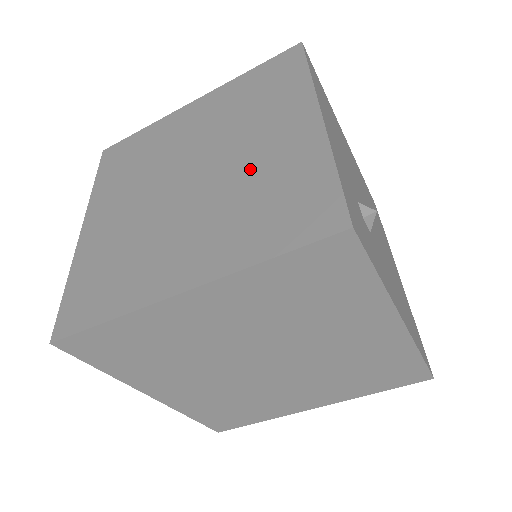
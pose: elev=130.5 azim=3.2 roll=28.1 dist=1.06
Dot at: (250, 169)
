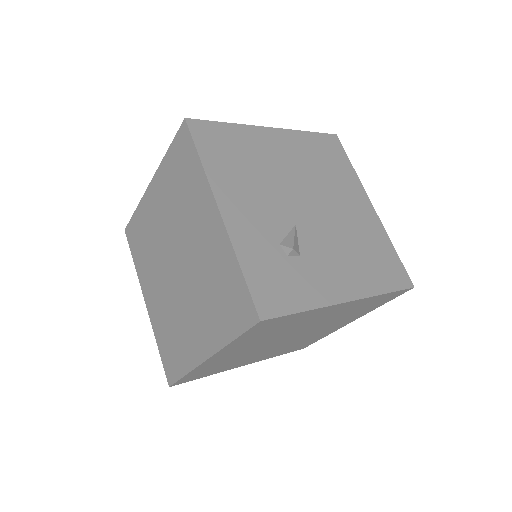
Dot at: (202, 263)
